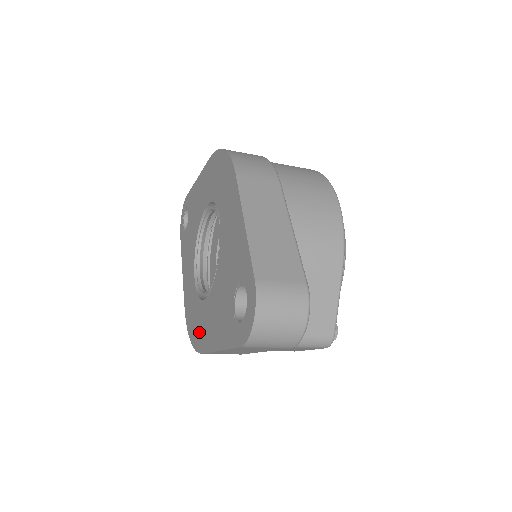
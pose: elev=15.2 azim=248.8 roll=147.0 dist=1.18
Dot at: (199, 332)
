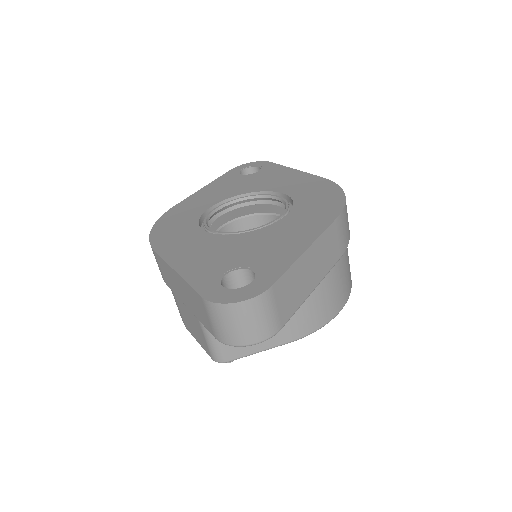
Dot at: (170, 237)
